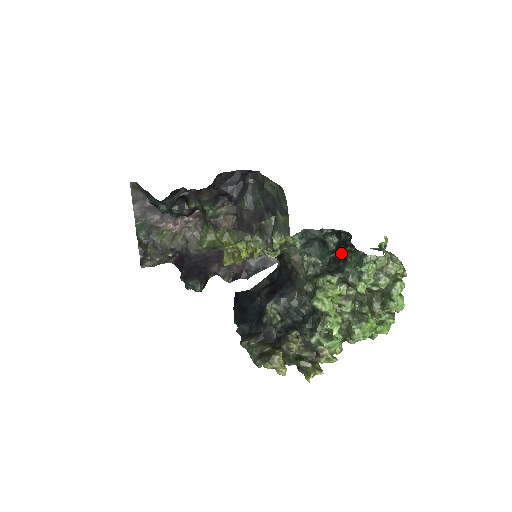
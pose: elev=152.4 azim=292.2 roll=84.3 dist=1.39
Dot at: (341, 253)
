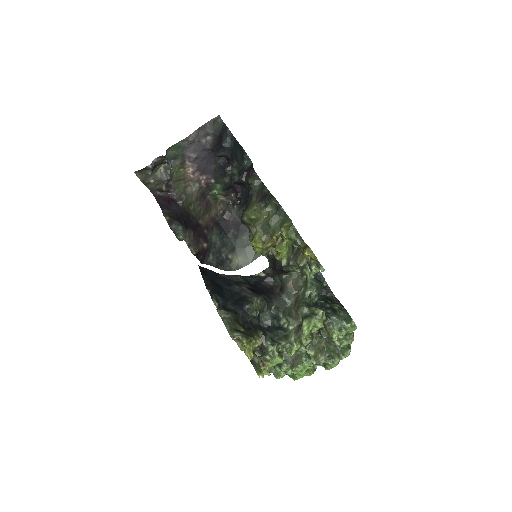
Dot at: (330, 304)
